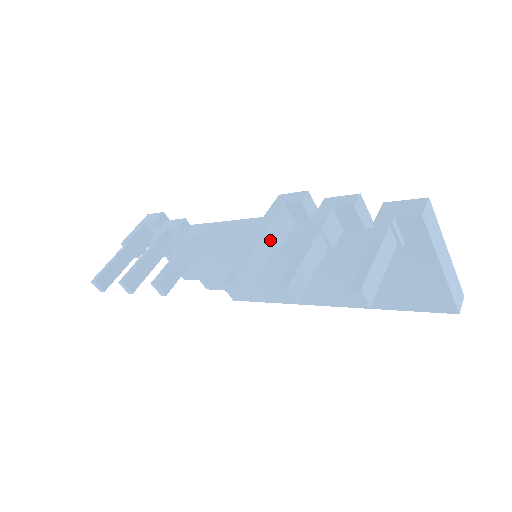
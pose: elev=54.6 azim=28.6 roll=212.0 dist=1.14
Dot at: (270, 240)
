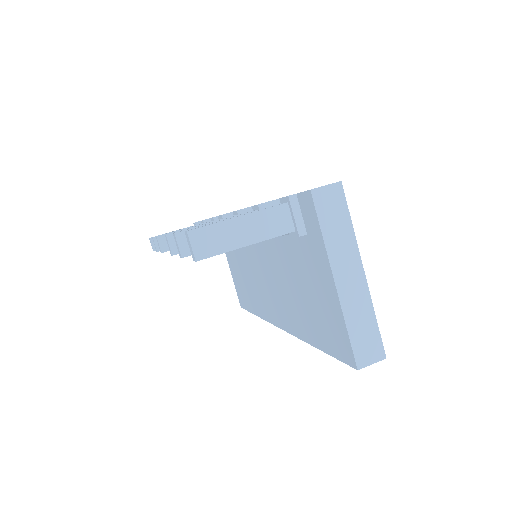
Dot at: occluded
